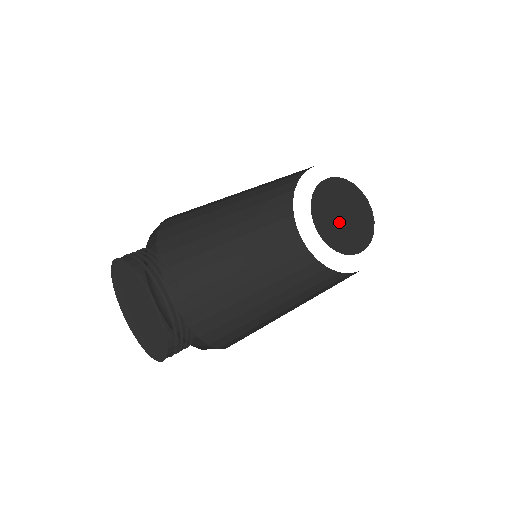
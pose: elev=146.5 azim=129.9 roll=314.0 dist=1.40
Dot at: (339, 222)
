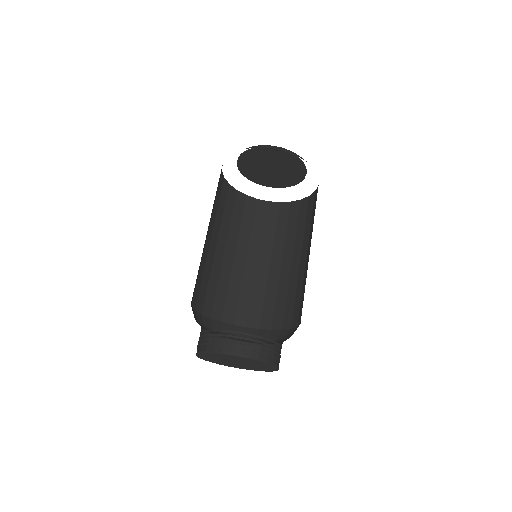
Dot at: (272, 172)
